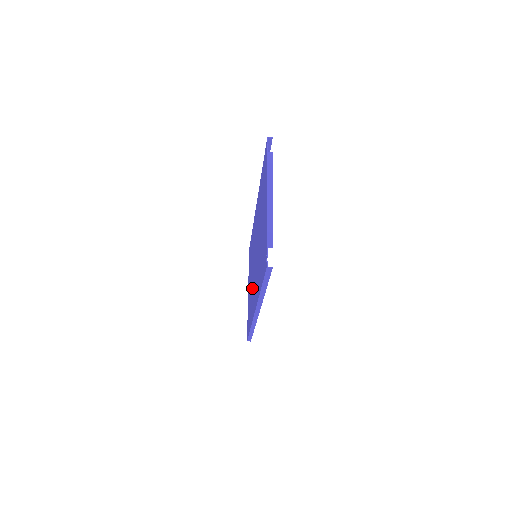
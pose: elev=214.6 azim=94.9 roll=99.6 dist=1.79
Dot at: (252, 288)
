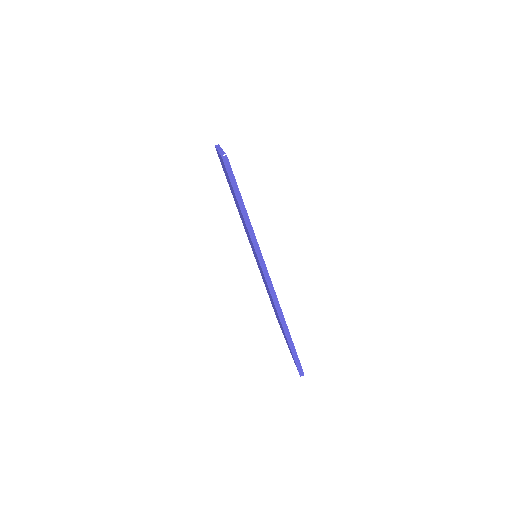
Dot at: occluded
